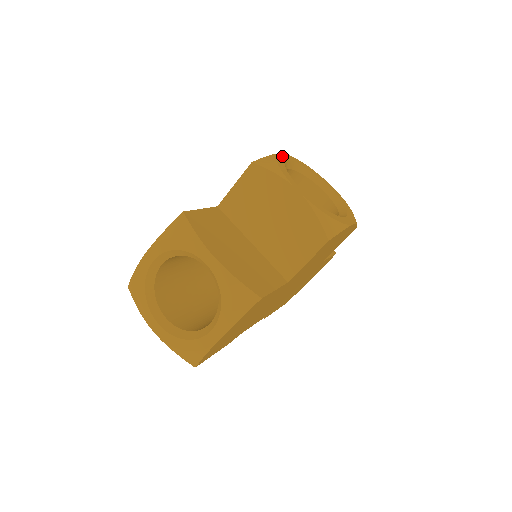
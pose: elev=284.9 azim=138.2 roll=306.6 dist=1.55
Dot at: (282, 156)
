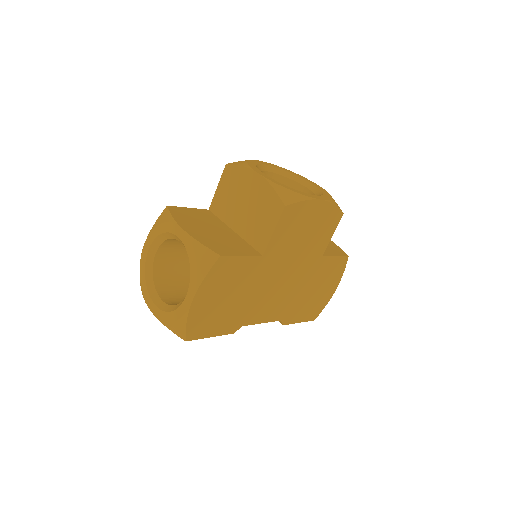
Dot at: (260, 162)
